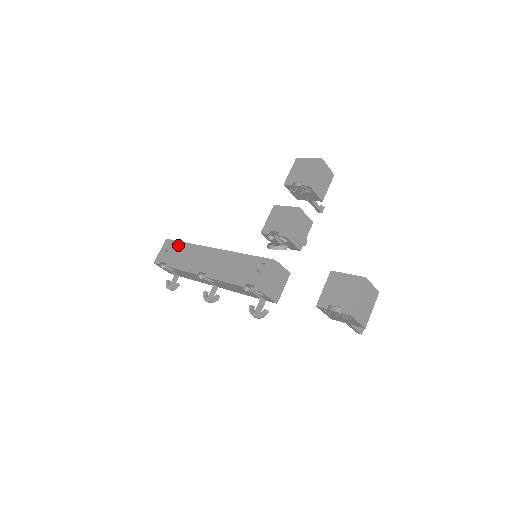
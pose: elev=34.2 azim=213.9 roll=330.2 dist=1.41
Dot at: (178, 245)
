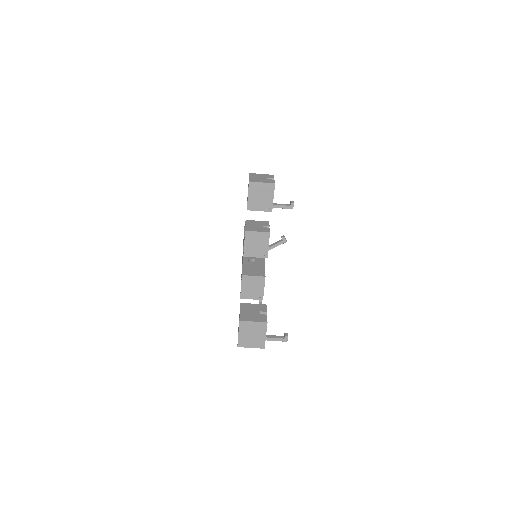
Dot at: occluded
